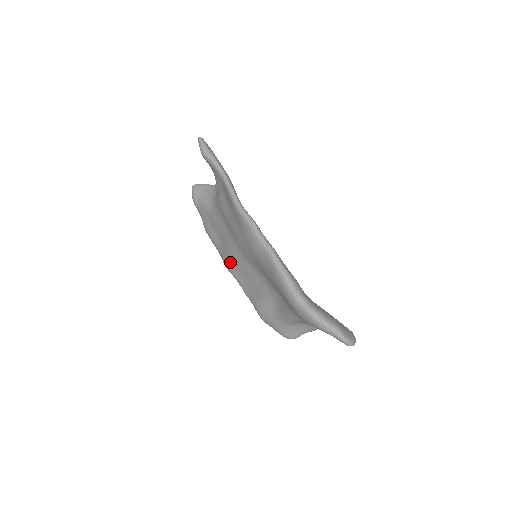
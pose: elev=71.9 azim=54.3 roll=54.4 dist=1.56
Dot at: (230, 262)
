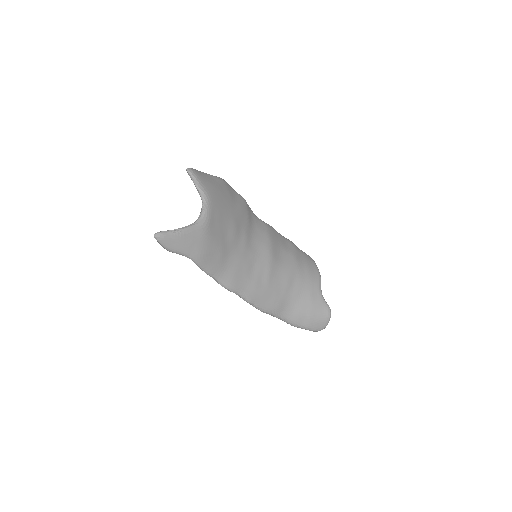
Dot at: occluded
